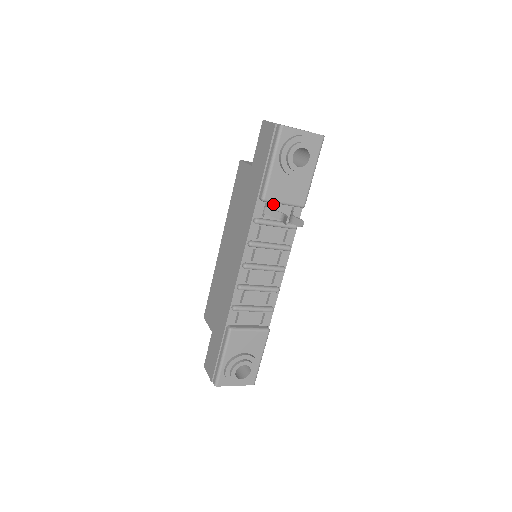
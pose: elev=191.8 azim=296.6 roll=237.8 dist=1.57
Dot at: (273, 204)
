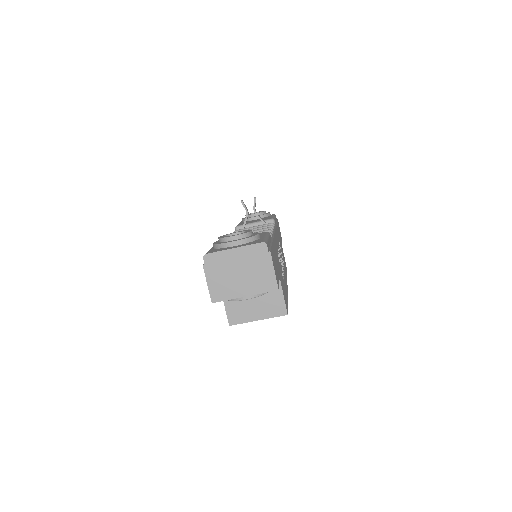
Dot at: occluded
